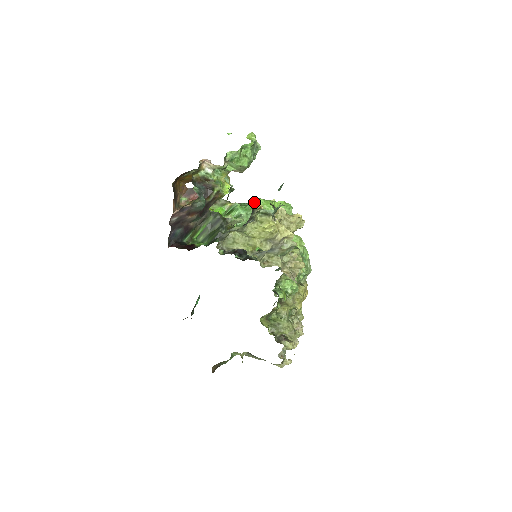
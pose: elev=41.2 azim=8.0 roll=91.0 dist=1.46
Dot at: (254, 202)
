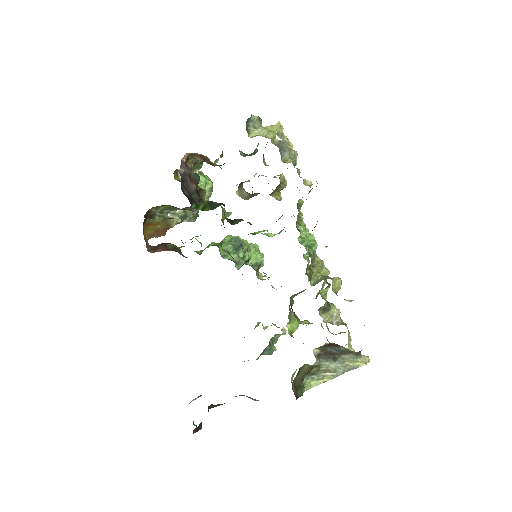
Dot at: (223, 239)
